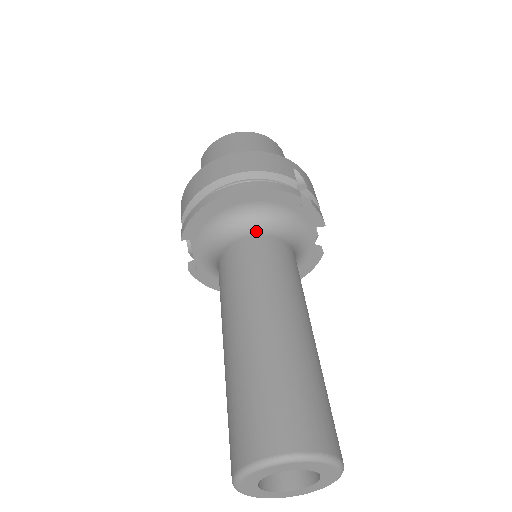
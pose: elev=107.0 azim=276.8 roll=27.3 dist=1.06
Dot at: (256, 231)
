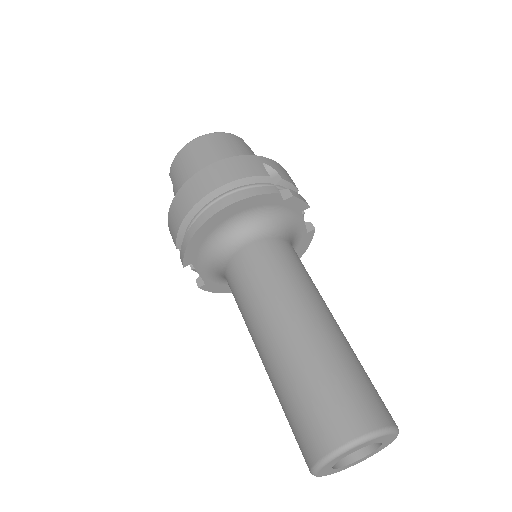
Dot at: (250, 238)
